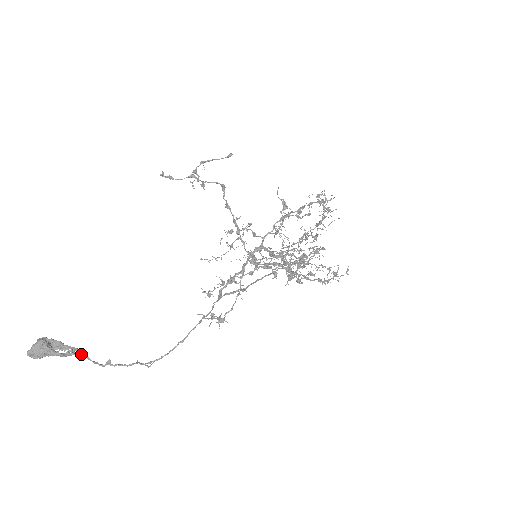
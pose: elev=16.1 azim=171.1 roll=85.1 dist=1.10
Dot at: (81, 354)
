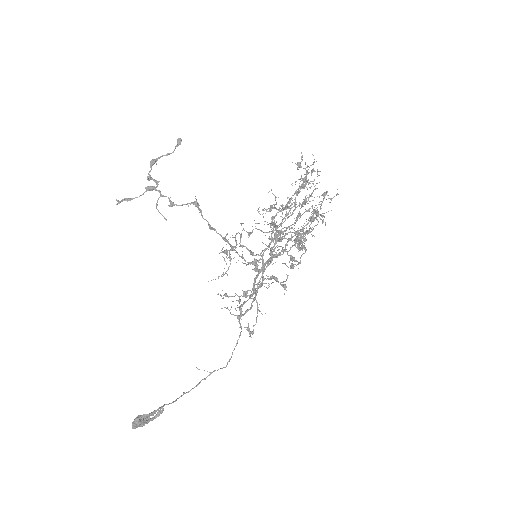
Dot at: occluded
